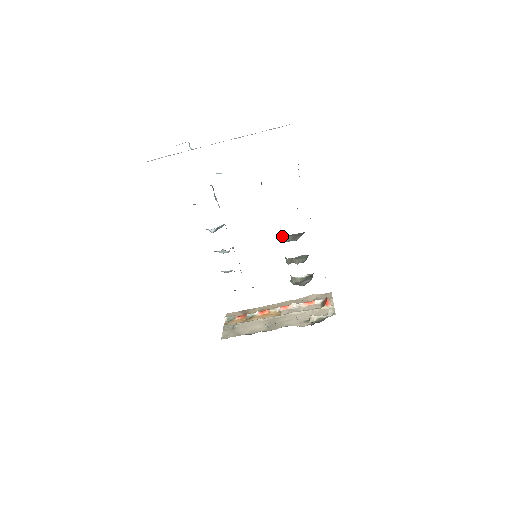
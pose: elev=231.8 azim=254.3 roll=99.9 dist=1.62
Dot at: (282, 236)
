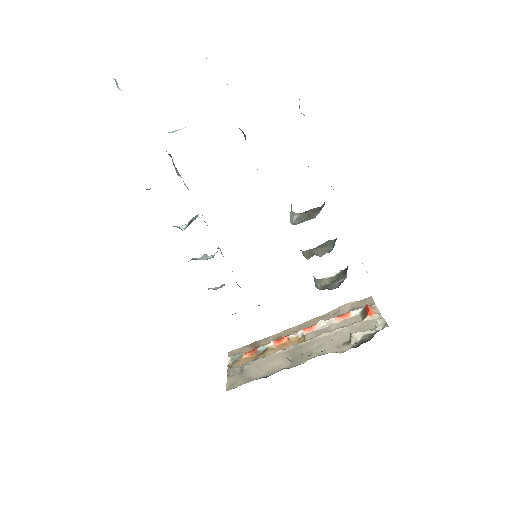
Dot at: (291, 216)
